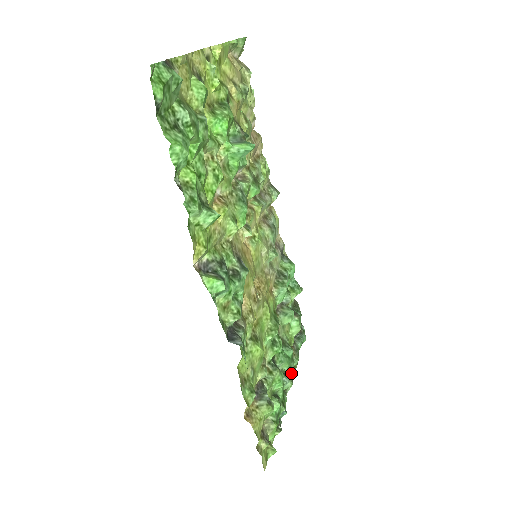
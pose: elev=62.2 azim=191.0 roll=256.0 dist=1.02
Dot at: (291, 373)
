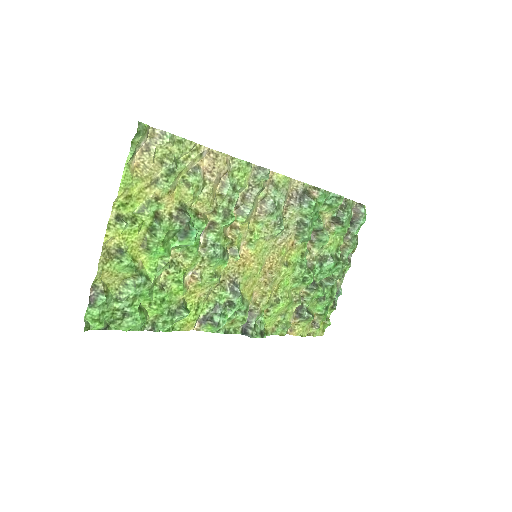
Dot at: (338, 273)
